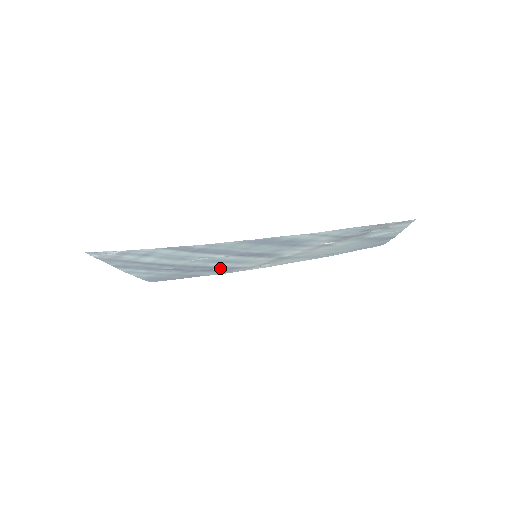
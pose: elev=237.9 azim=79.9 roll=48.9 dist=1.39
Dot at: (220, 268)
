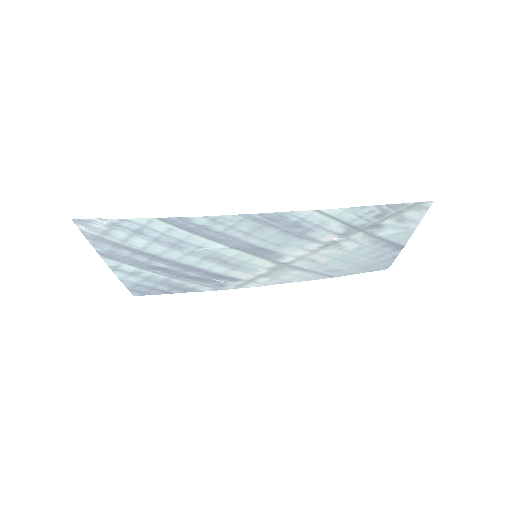
Dot at: (214, 276)
